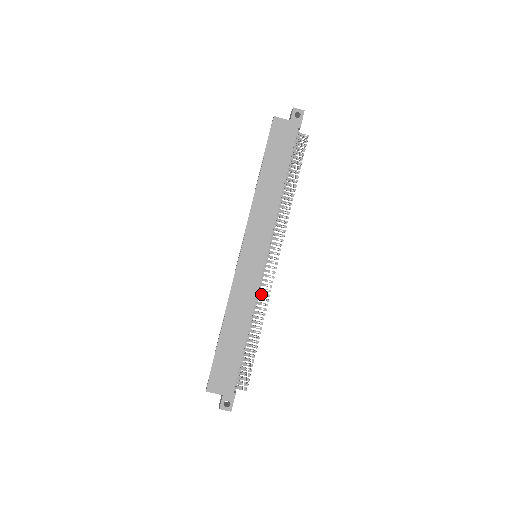
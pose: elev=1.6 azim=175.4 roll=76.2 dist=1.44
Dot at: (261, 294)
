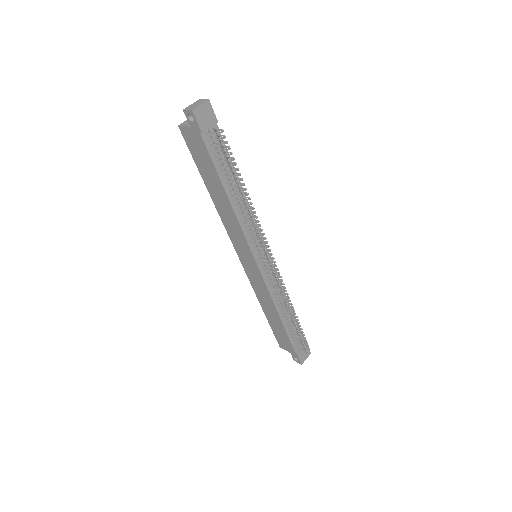
Dot at: (275, 289)
